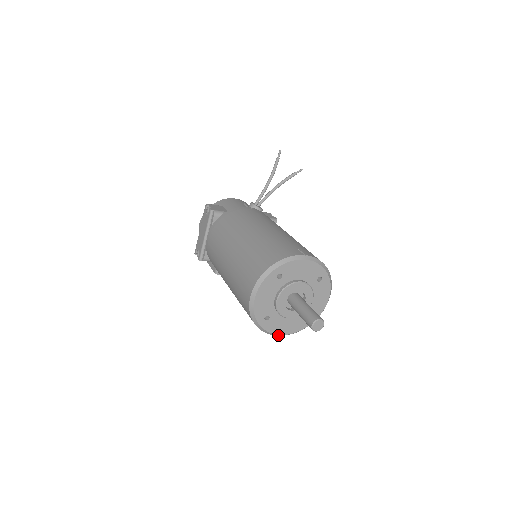
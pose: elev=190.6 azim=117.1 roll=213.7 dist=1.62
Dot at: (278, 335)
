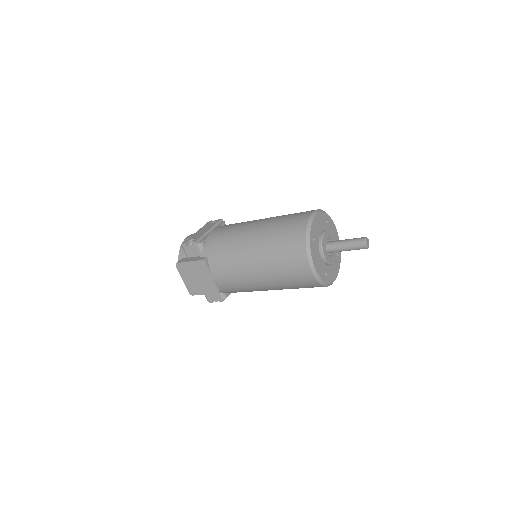
Dot at: (311, 265)
